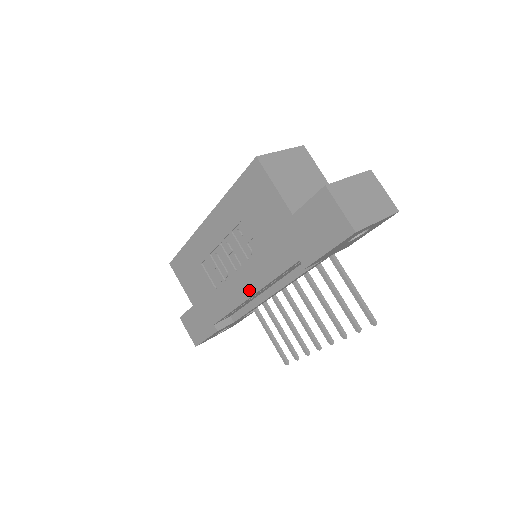
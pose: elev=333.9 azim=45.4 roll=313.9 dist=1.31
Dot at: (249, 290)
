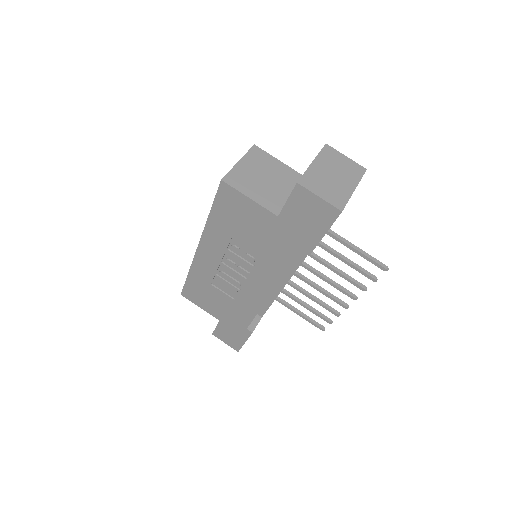
Dot at: (266, 290)
